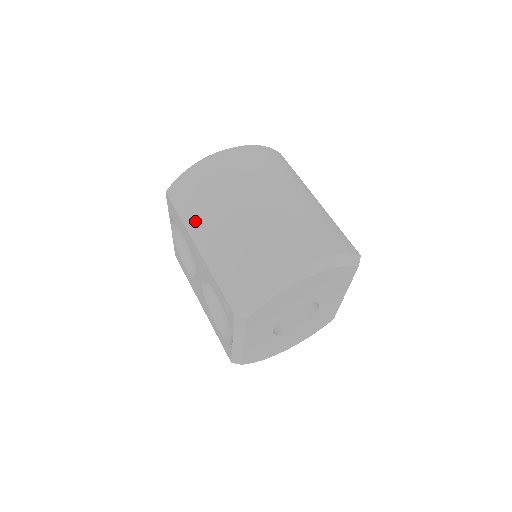
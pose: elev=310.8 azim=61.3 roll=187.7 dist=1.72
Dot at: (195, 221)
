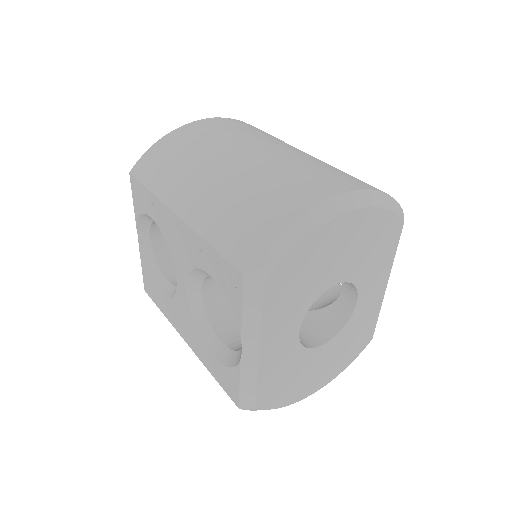
Dot at: (172, 186)
